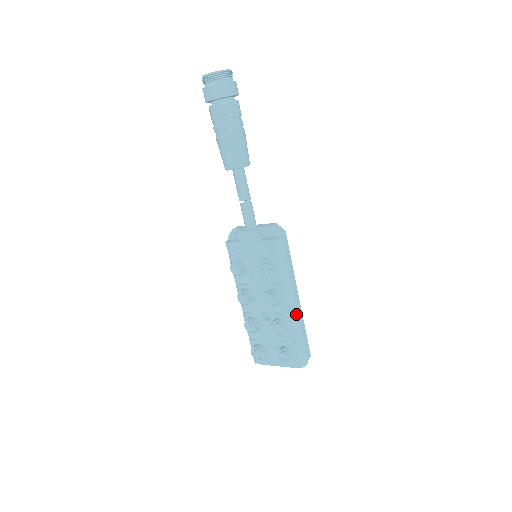
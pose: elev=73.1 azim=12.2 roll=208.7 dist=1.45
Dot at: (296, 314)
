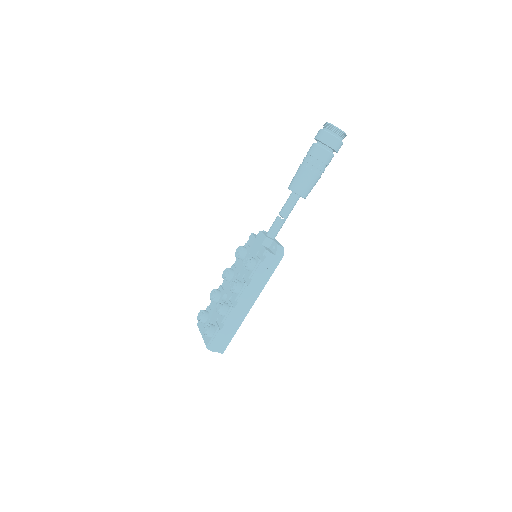
Dot at: (237, 312)
